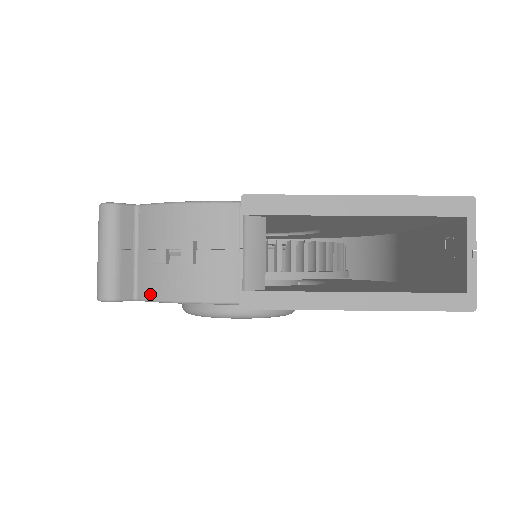
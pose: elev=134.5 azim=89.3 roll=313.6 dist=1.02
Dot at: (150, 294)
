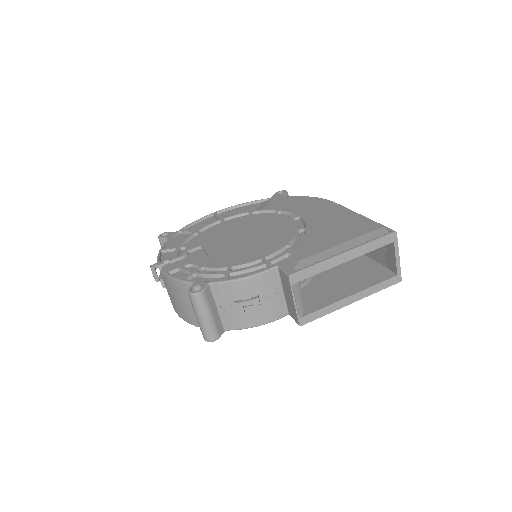
Dot at: (236, 327)
